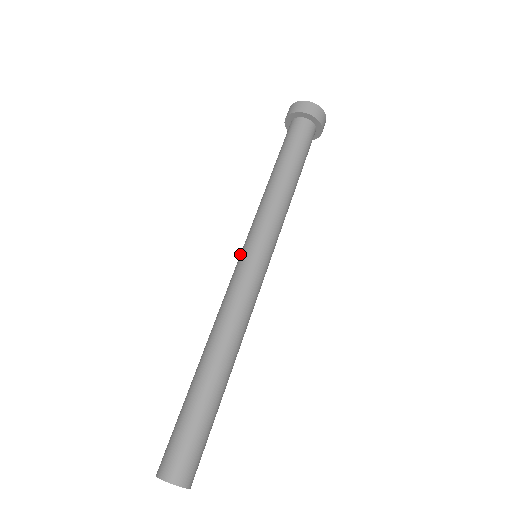
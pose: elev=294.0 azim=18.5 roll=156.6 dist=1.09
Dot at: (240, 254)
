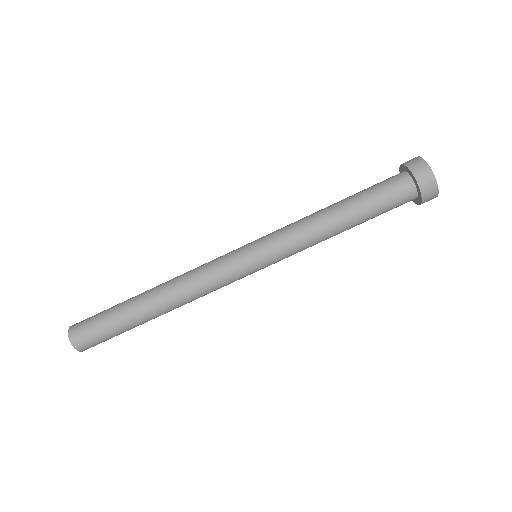
Dot at: (246, 248)
